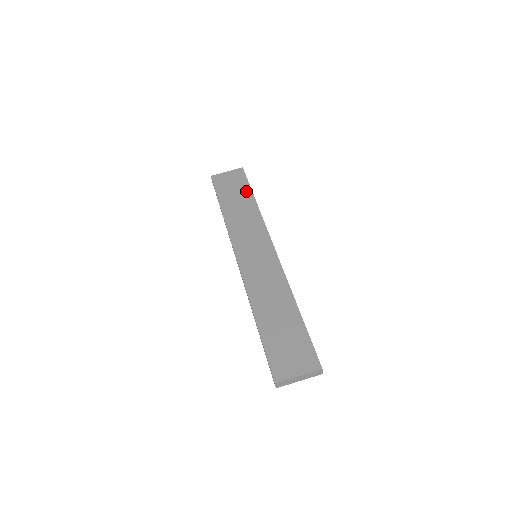
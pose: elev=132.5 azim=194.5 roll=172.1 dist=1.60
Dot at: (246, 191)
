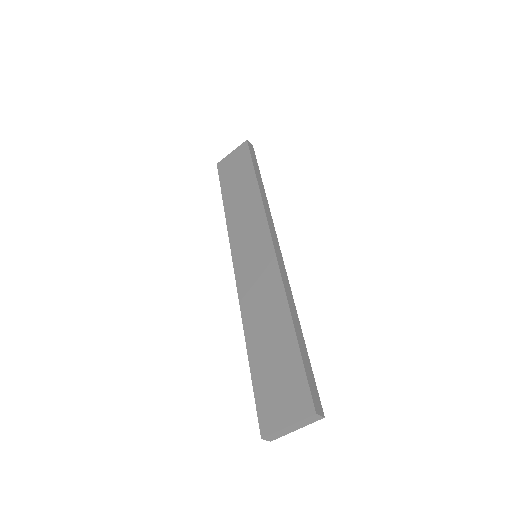
Dot at: (248, 171)
